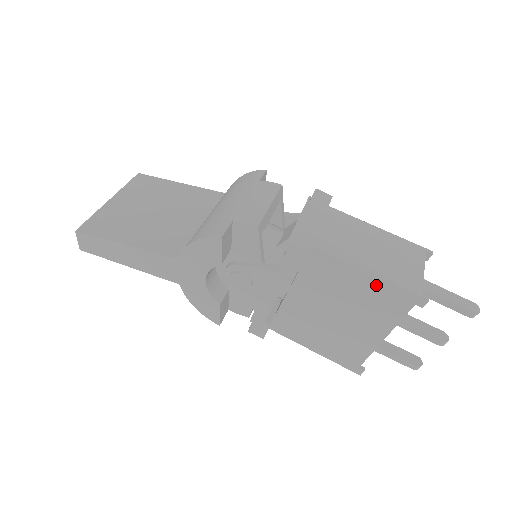
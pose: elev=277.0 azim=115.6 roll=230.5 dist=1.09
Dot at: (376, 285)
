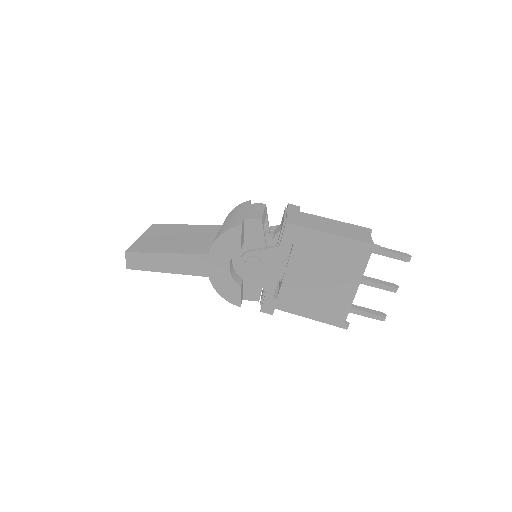
Dot at: (345, 244)
